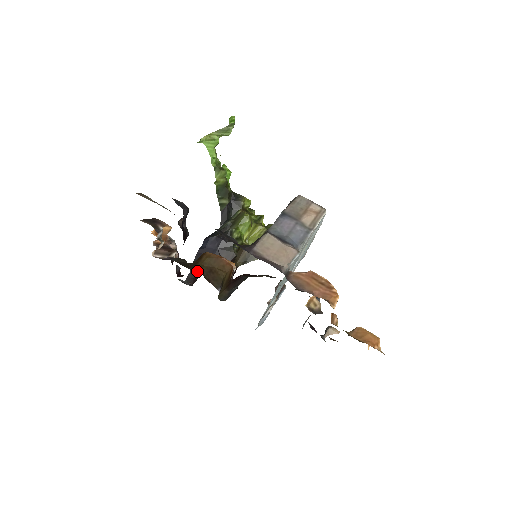
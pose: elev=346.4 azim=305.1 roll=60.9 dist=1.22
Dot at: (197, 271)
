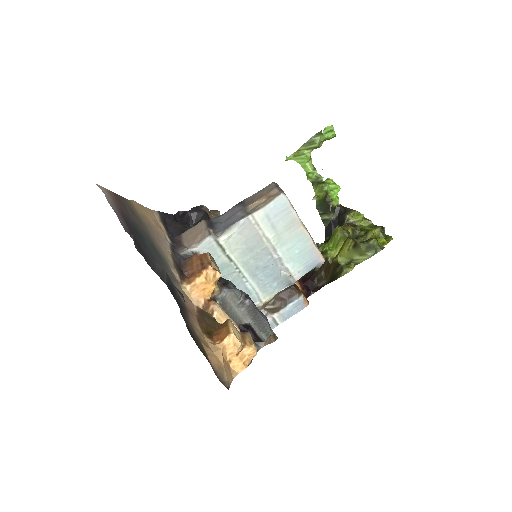
Dot at: occluded
